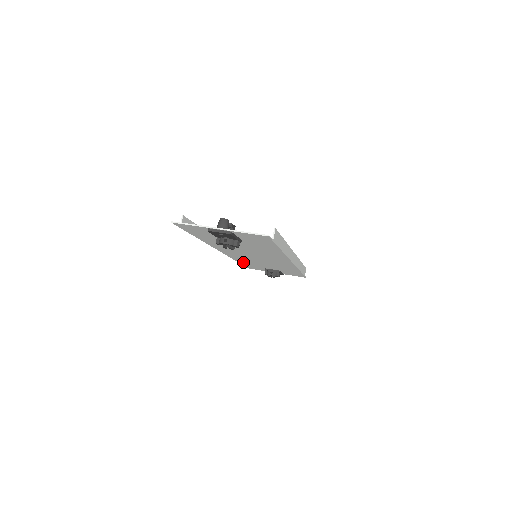
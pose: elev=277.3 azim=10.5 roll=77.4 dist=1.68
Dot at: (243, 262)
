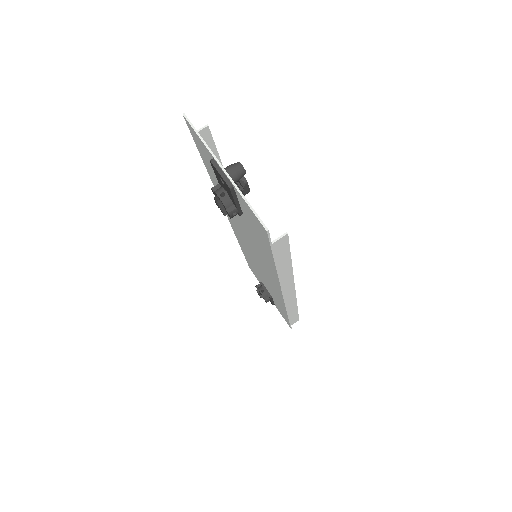
Dot at: occluded
